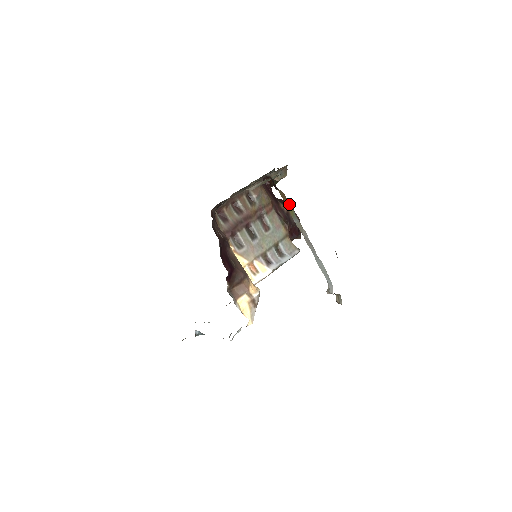
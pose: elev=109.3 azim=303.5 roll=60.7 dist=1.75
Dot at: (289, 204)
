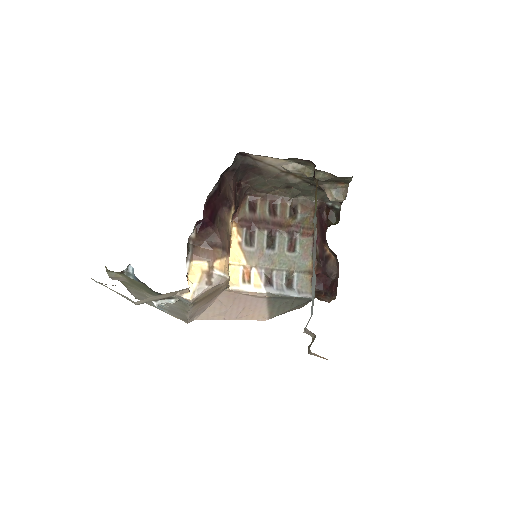
Dot at: (316, 194)
